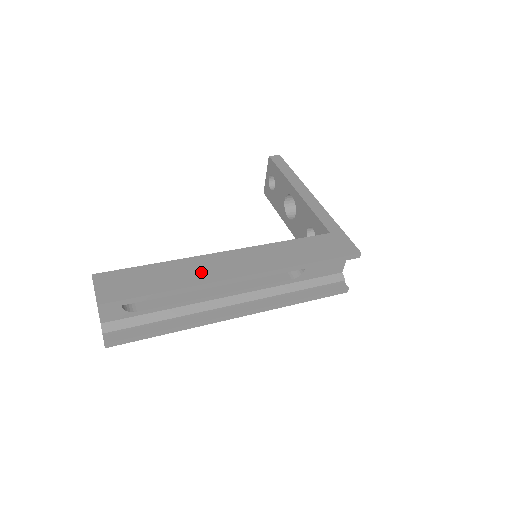
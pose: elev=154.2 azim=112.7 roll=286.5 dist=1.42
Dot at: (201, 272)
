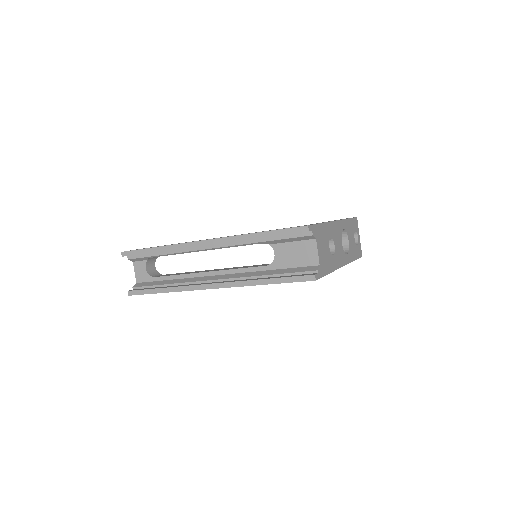
Dot at: (186, 242)
